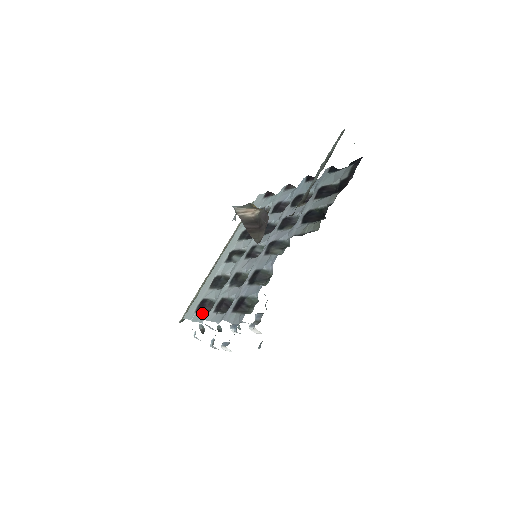
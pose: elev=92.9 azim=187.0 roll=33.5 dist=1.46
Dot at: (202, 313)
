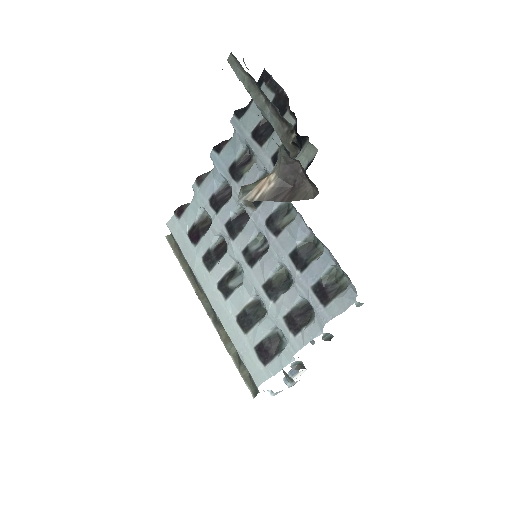
Dot at: (276, 356)
